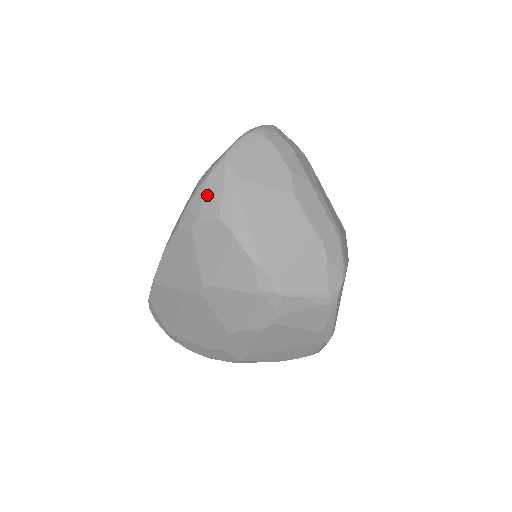
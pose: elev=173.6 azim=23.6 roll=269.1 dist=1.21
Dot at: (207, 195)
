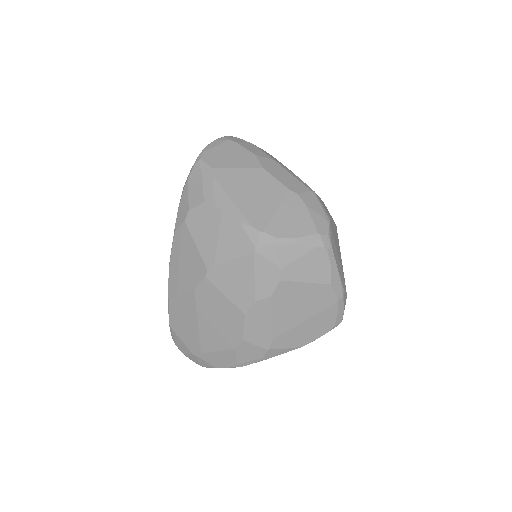
Dot at: (191, 190)
